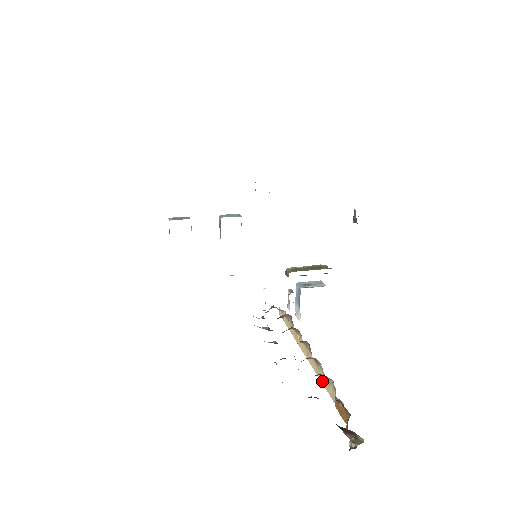
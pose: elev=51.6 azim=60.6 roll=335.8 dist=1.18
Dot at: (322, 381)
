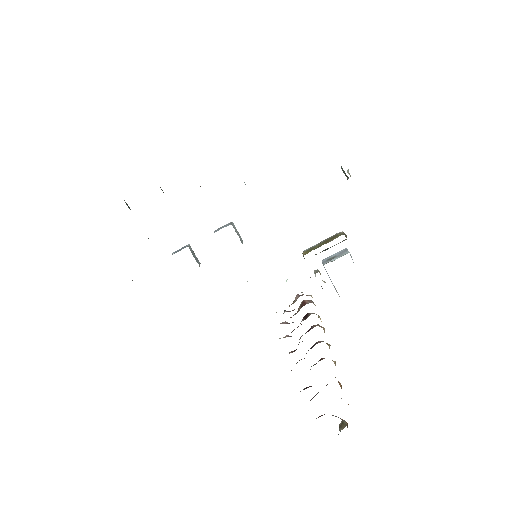
Dot at: occluded
